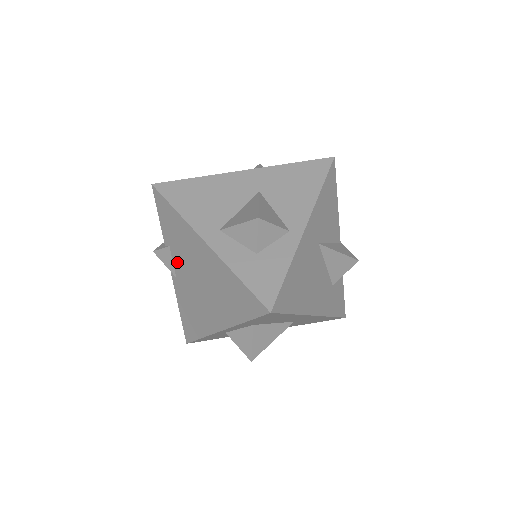
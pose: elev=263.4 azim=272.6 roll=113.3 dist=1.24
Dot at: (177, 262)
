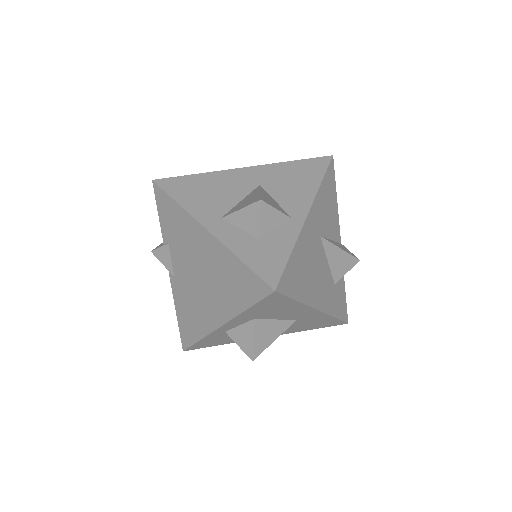
Dot at: (176, 259)
